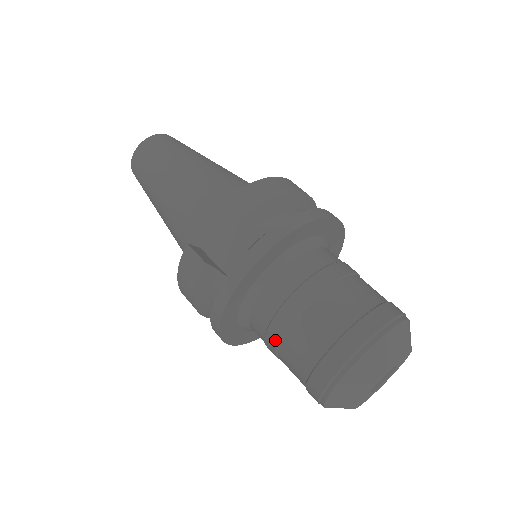
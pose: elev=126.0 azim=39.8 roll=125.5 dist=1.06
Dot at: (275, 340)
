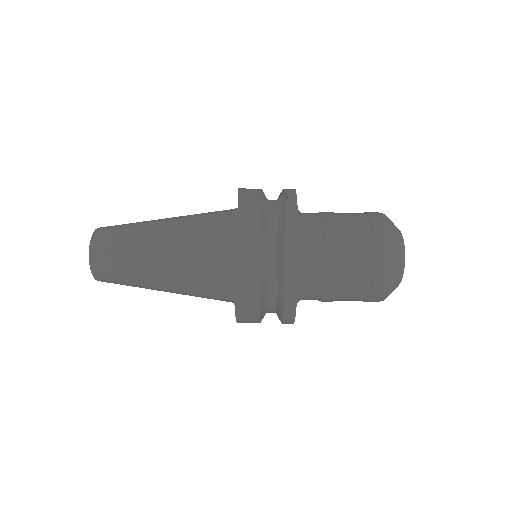
Dot at: (335, 242)
